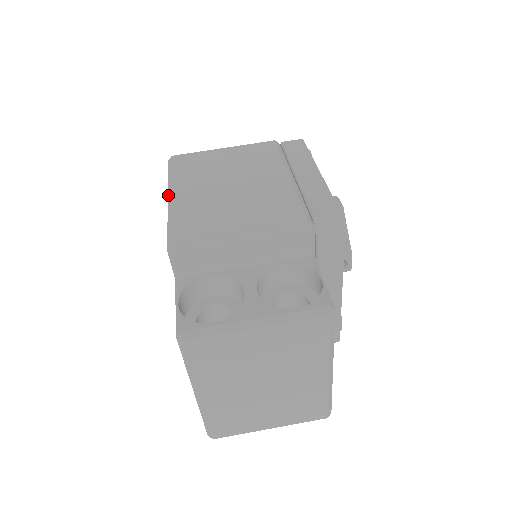
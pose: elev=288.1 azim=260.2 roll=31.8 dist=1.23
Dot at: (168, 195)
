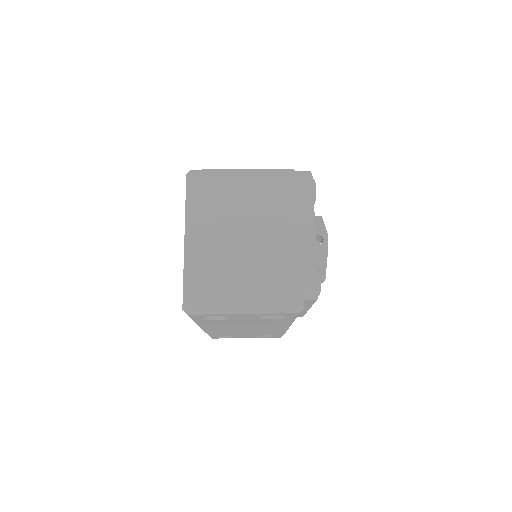
Dot at: occluded
